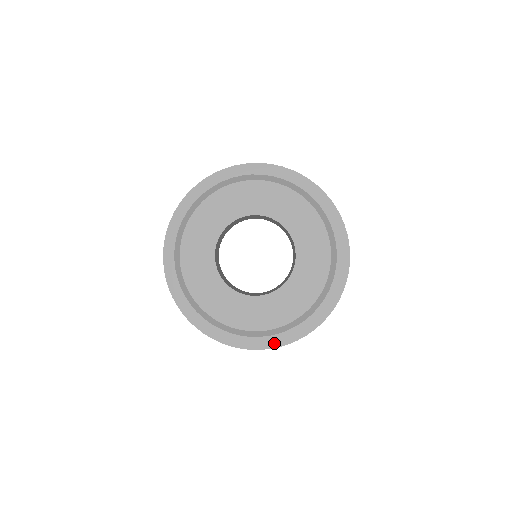
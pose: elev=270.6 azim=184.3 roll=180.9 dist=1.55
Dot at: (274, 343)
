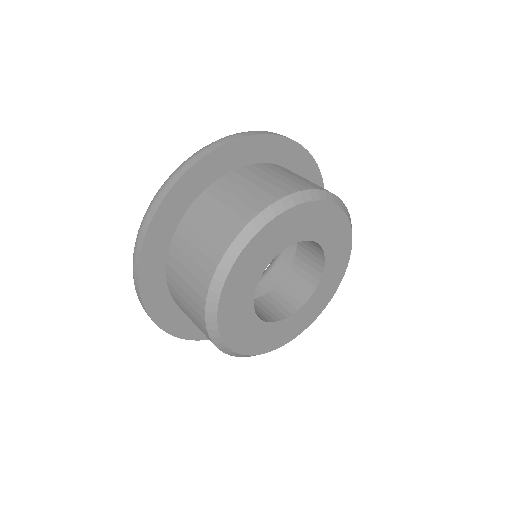
Dot at: occluded
